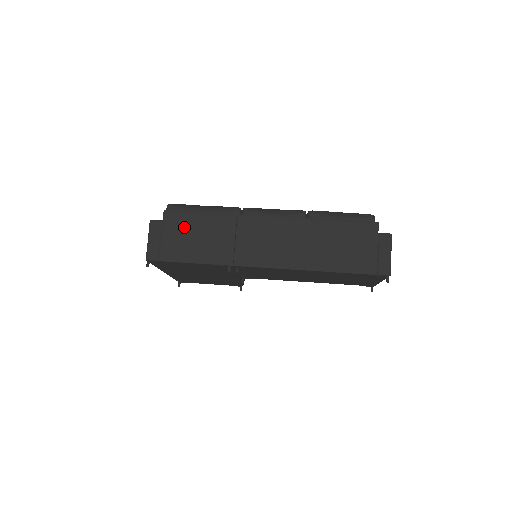
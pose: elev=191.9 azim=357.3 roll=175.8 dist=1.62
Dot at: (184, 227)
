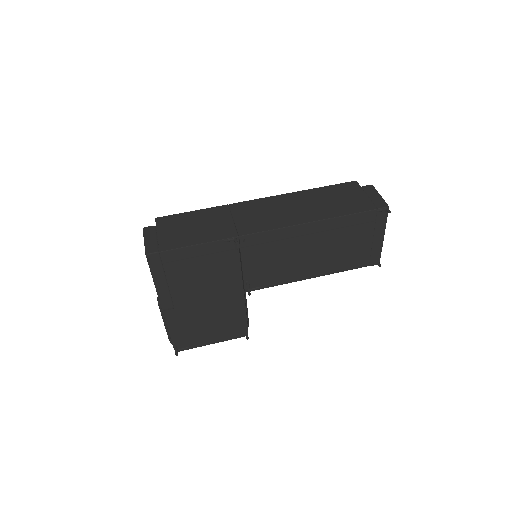
Dot at: (179, 224)
